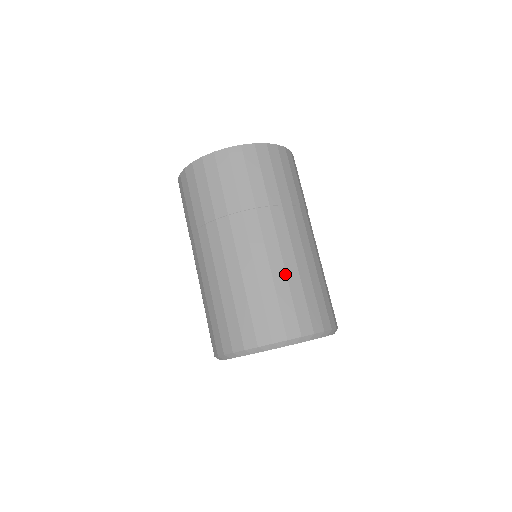
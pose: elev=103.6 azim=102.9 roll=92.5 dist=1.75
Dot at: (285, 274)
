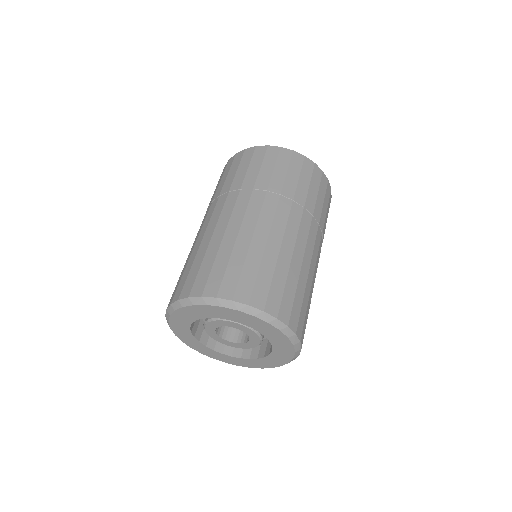
Dot at: (278, 254)
